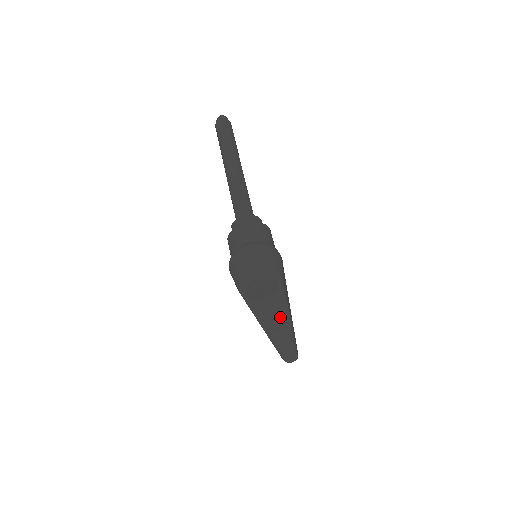
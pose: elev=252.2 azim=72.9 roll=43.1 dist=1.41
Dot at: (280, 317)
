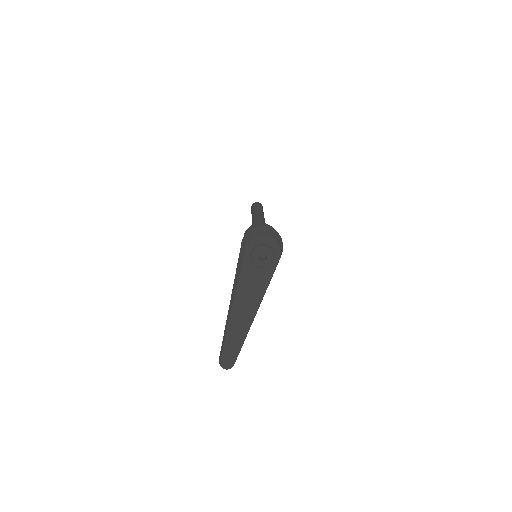
Dot at: (254, 298)
